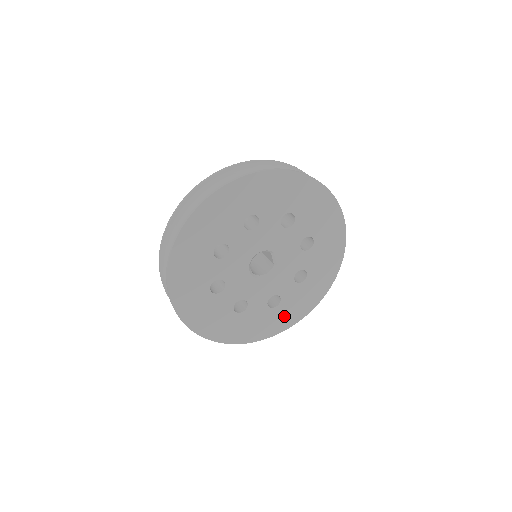
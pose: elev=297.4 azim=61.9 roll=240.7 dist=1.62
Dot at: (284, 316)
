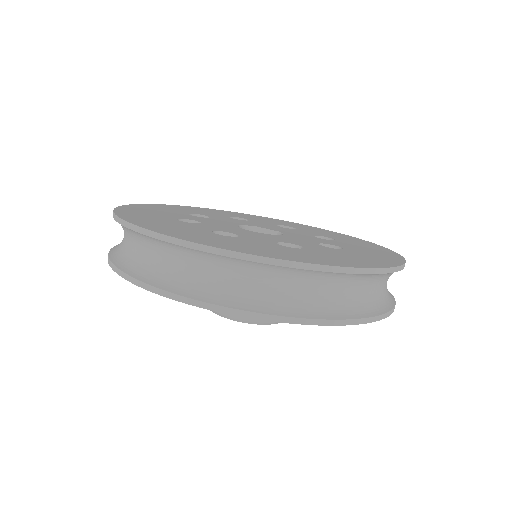
Dot at: (373, 255)
